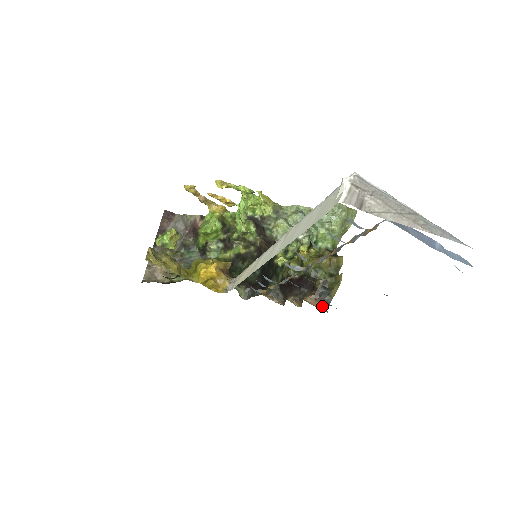
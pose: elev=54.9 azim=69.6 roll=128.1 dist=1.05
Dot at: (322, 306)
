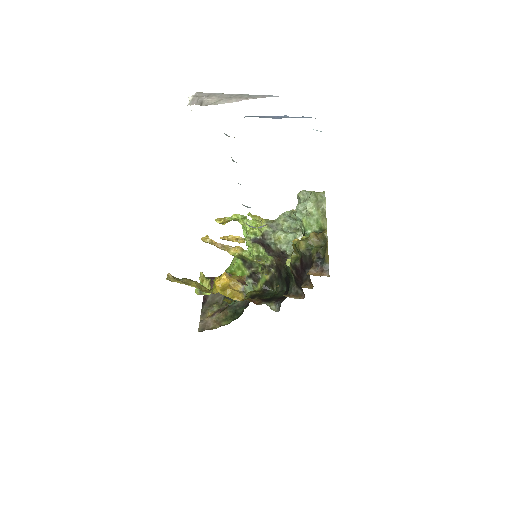
Dot at: (323, 273)
